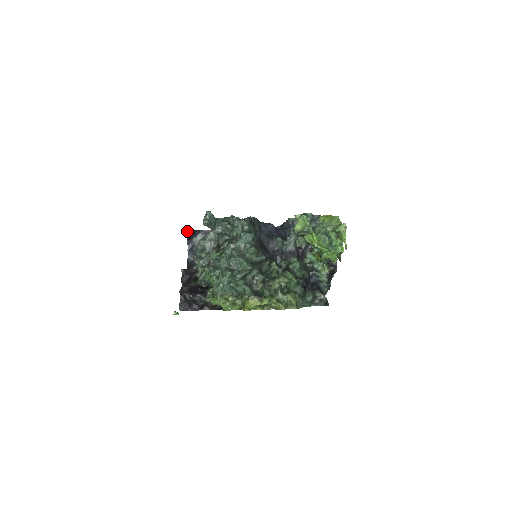
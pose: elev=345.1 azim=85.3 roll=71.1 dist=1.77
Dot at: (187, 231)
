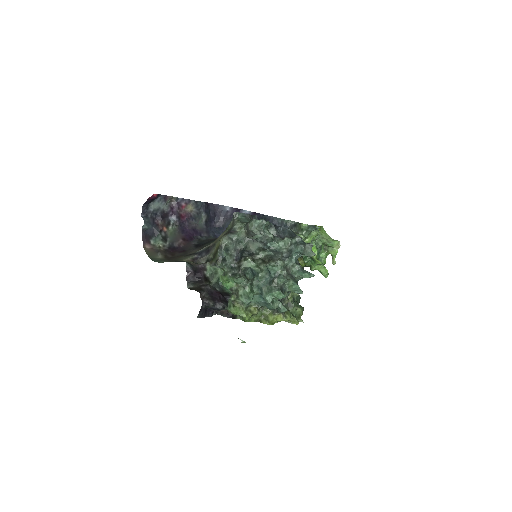
Dot at: (152, 196)
